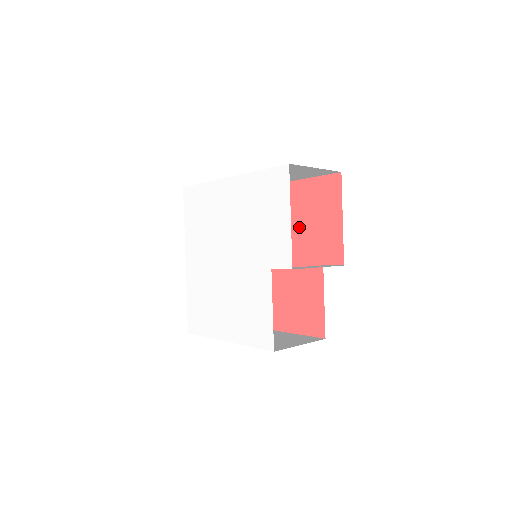
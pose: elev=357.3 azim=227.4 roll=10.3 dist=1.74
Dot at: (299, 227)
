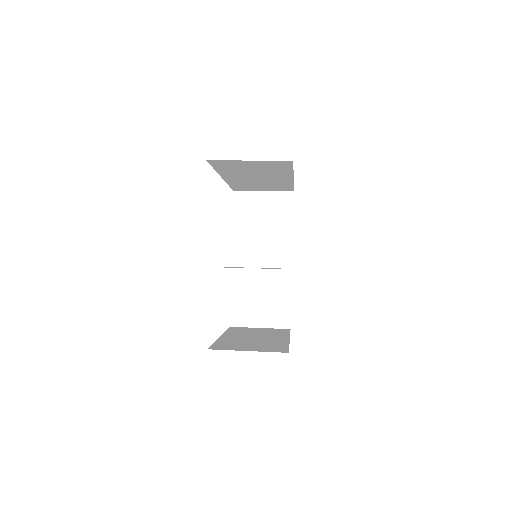
Dot at: occluded
